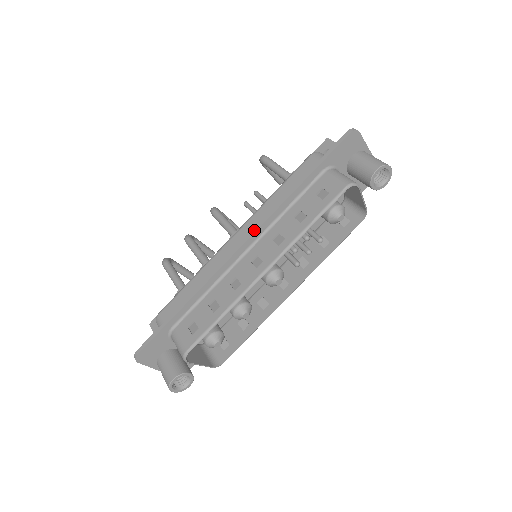
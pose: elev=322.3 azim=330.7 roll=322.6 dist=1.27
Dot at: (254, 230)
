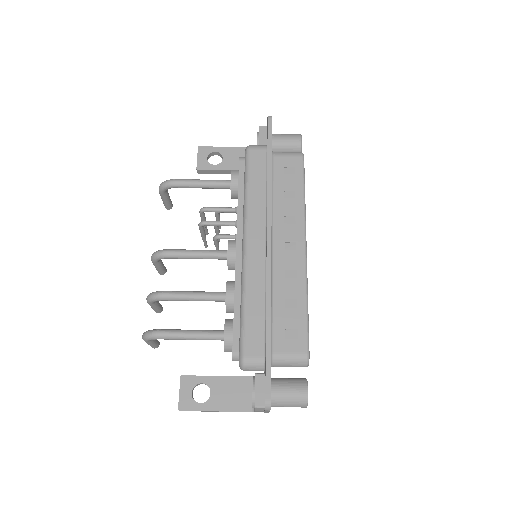
Dot at: (269, 224)
